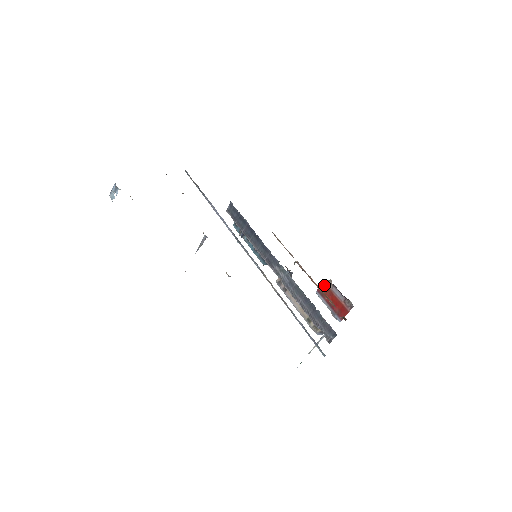
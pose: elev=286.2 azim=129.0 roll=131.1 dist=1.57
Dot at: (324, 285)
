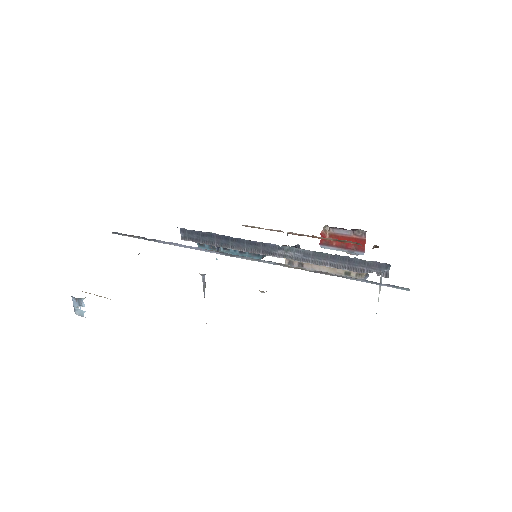
Dot at: (323, 235)
